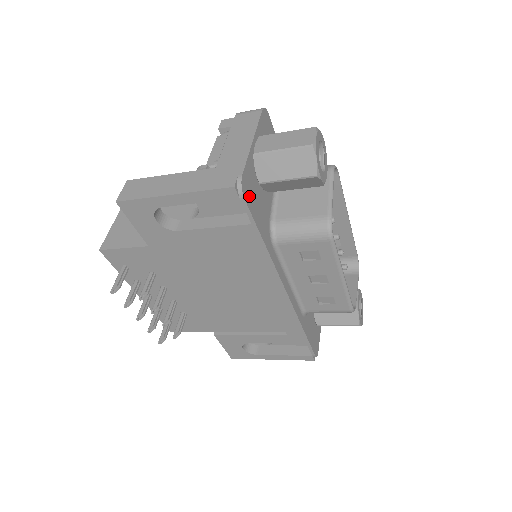
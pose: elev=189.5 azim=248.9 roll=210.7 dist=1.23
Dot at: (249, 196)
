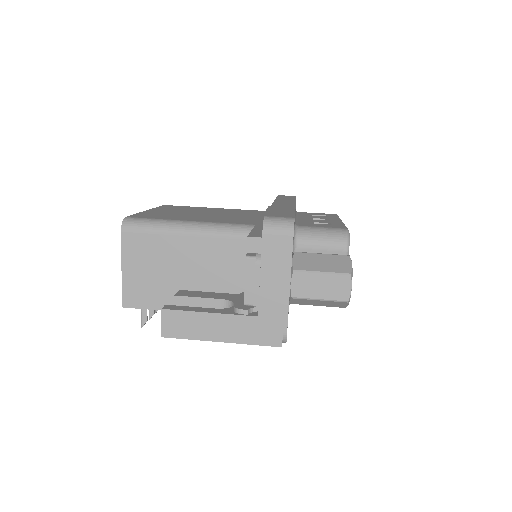
Dot at: occluded
